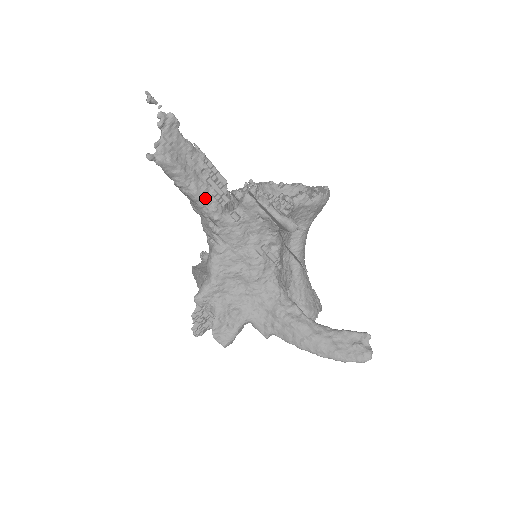
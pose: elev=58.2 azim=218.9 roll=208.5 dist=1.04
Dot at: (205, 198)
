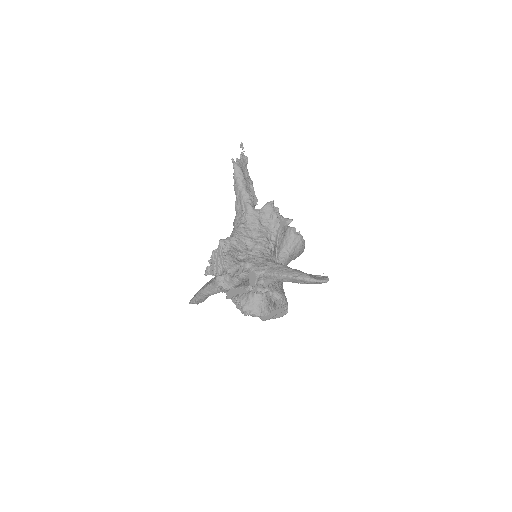
Dot at: (248, 193)
